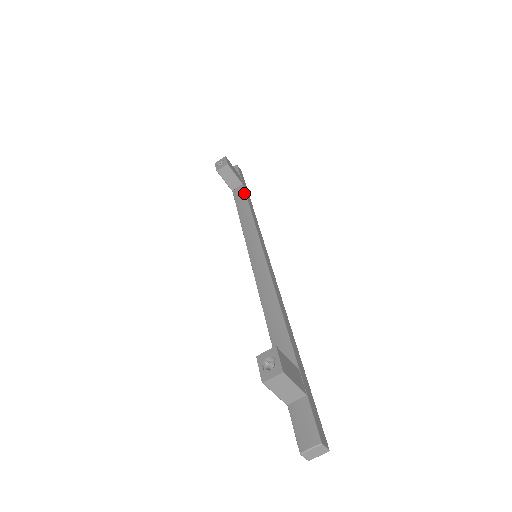
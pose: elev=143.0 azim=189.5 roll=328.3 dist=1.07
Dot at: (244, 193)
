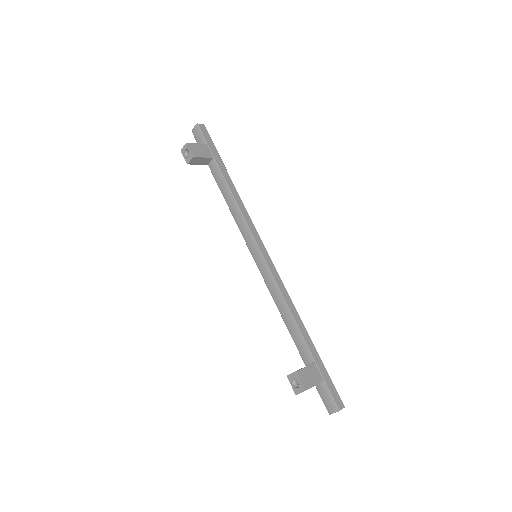
Dot at: (219, 172)
